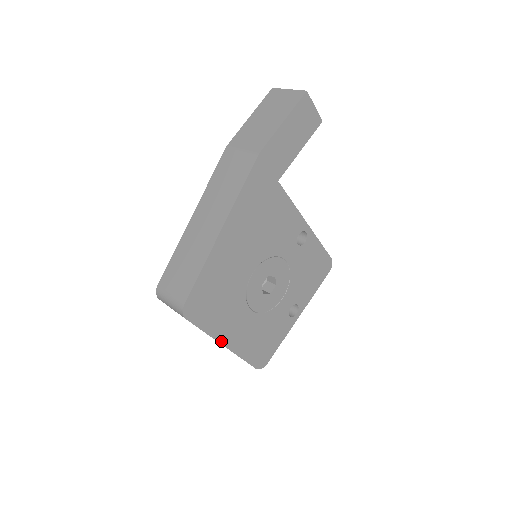
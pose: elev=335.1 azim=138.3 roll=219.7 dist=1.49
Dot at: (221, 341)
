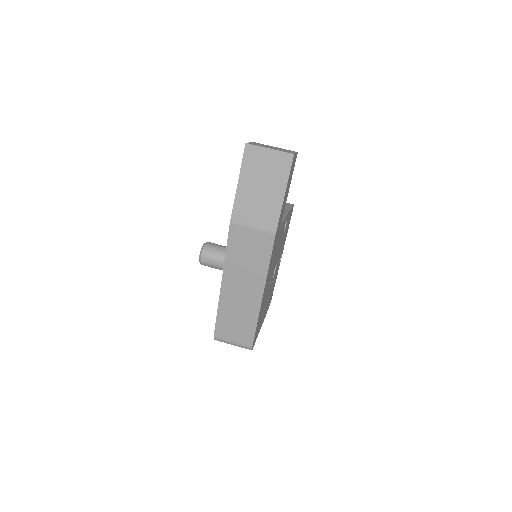
Dot at: occluded
